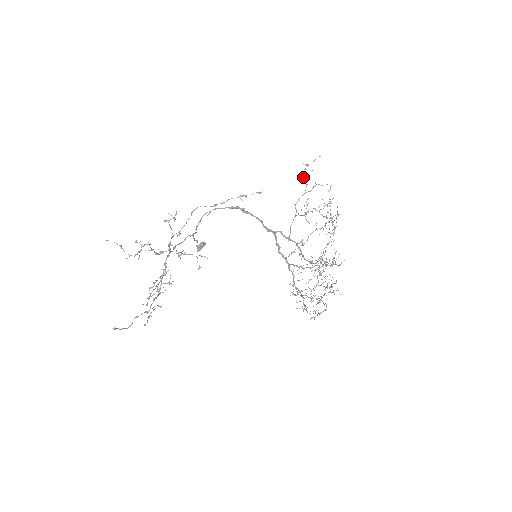
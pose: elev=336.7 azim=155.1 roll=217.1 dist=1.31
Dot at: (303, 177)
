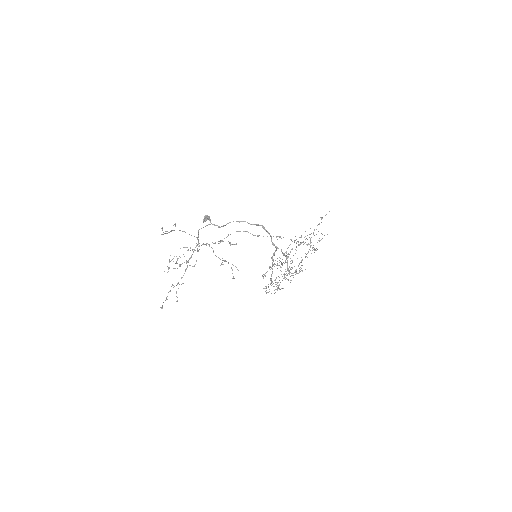
Dot at: occluded
